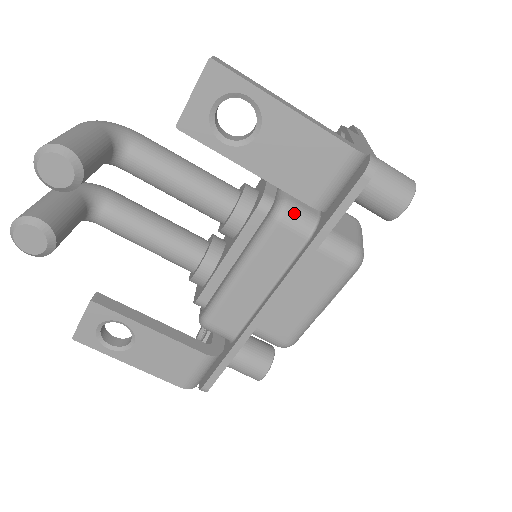
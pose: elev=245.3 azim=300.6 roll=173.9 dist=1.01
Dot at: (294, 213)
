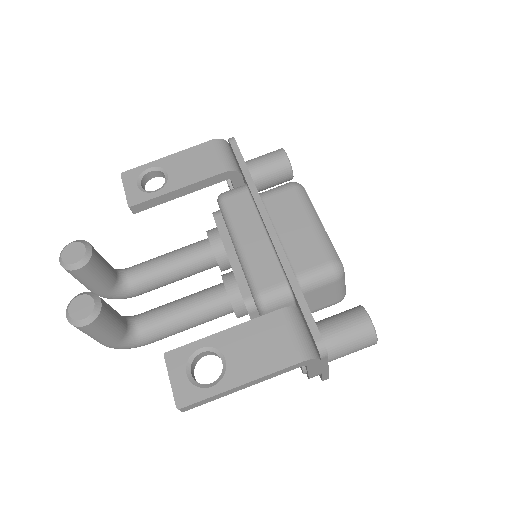
Dot at: (228, 191)
